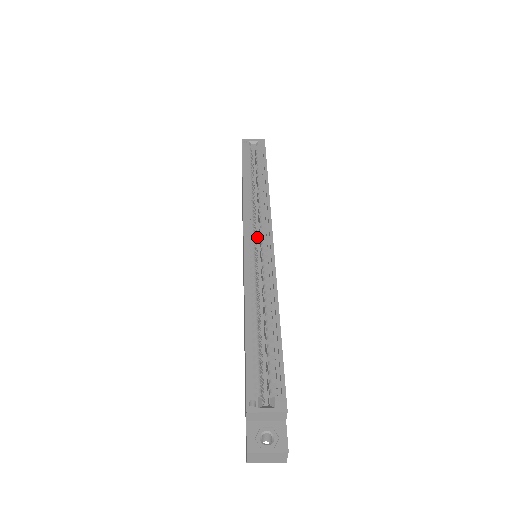
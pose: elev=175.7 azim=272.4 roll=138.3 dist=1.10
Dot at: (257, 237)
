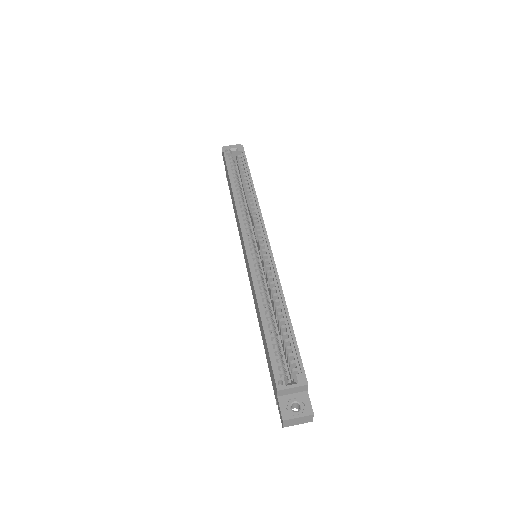
Dot at: occluded
